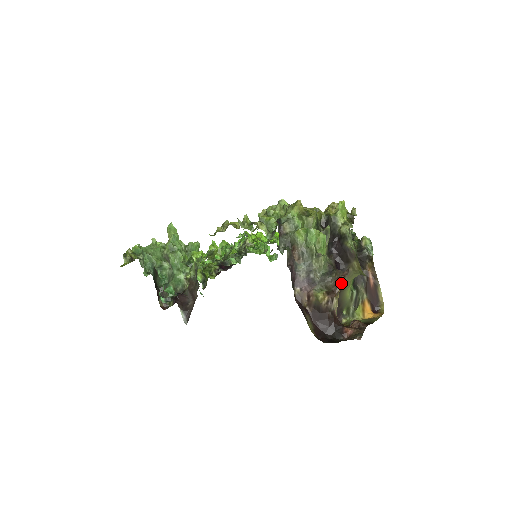
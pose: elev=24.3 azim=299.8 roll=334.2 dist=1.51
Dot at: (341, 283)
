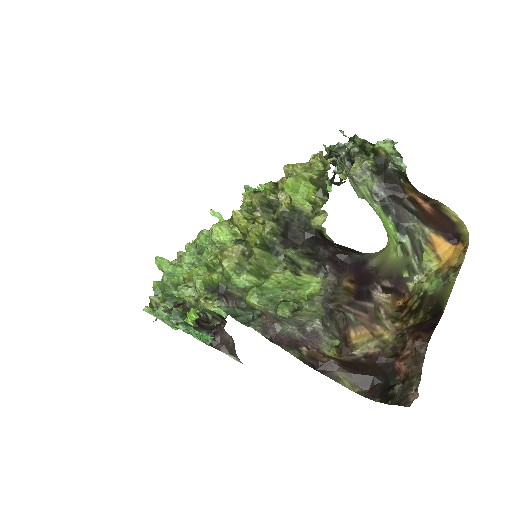
Dot at: (348, 337)
